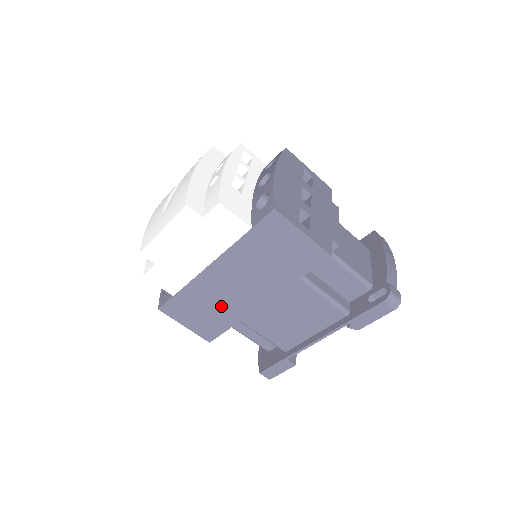
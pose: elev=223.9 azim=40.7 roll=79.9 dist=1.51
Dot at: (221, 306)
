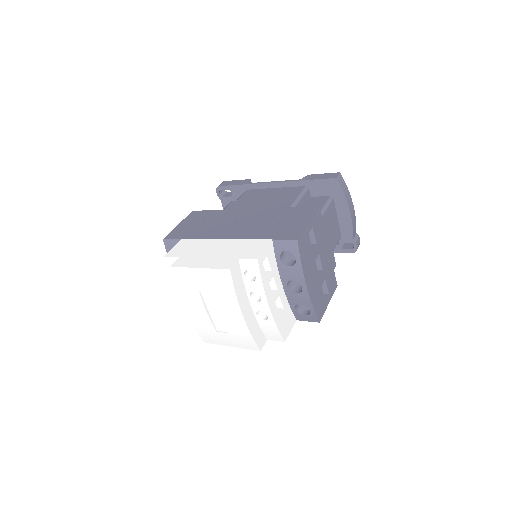
Dot at: occluded
